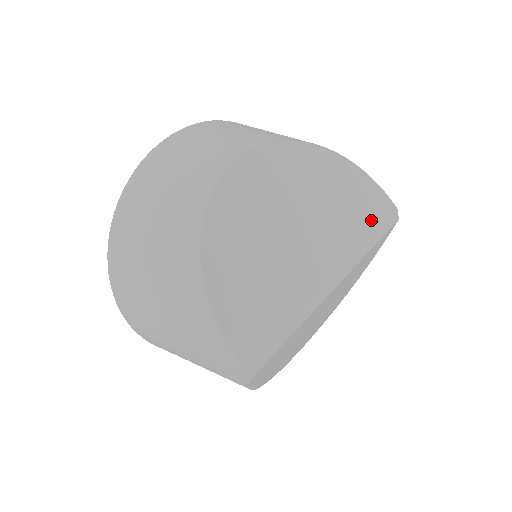
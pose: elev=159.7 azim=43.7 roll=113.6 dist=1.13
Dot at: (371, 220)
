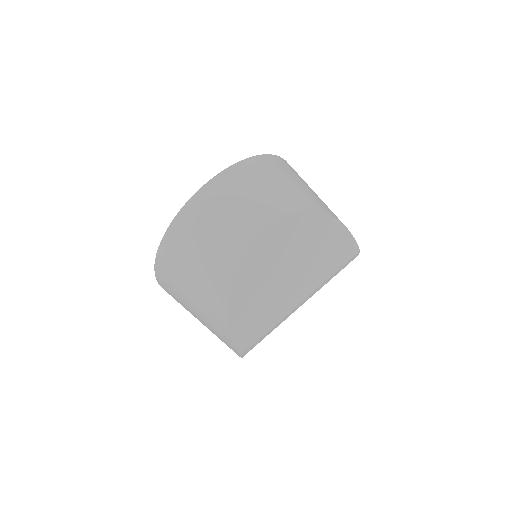
Dot at: (340, 261)
